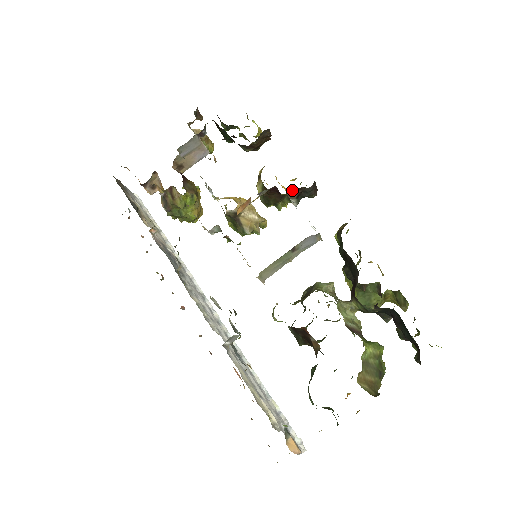
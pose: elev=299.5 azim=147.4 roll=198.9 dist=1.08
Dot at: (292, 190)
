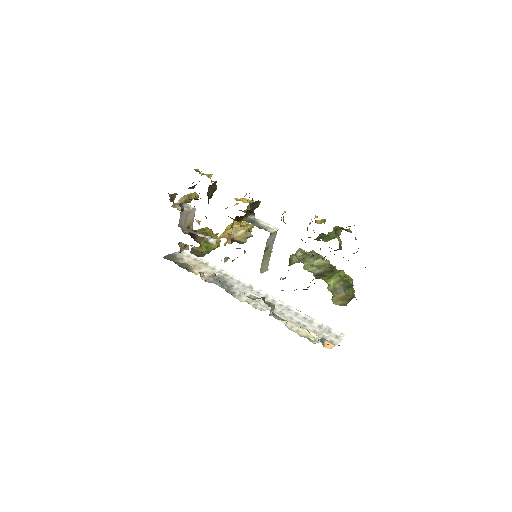
Dot at: (244, 216)
